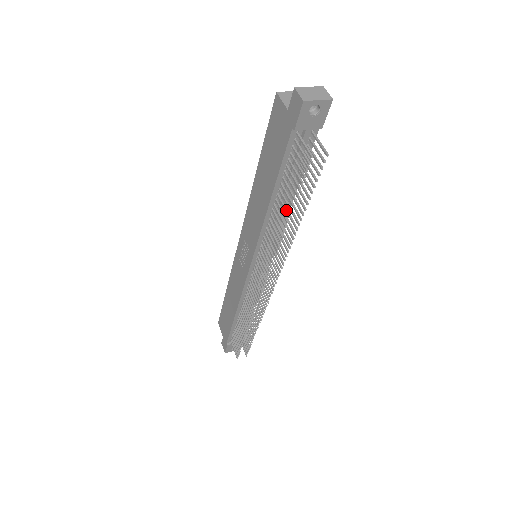
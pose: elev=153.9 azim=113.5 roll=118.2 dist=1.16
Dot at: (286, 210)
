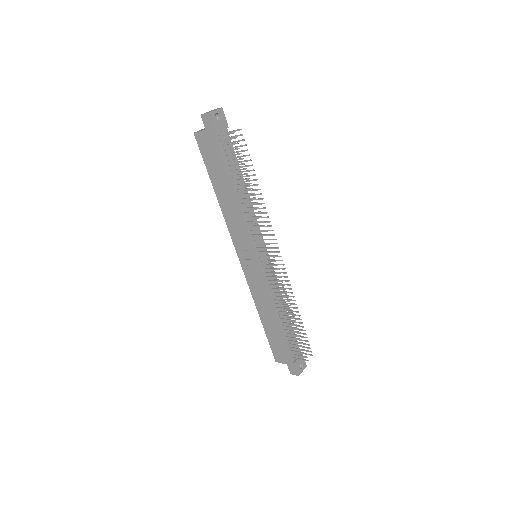
Dot at: (246, 184)
